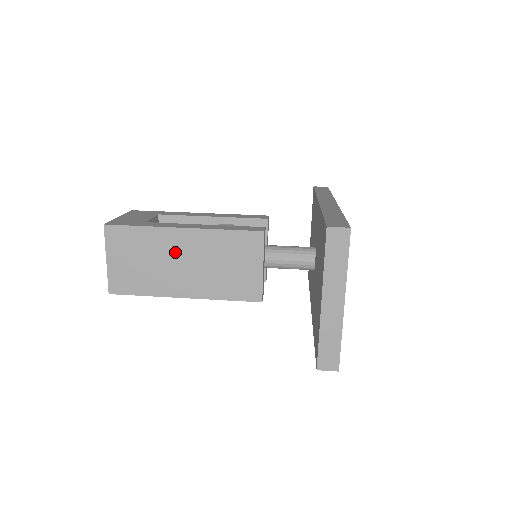
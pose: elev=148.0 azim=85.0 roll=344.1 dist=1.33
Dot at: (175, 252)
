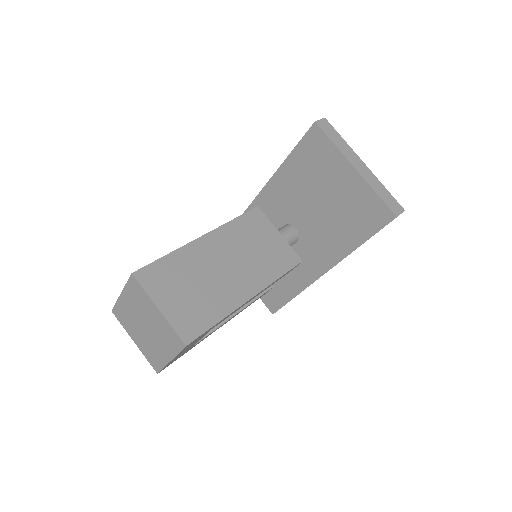
Dot at: (213, 260)
